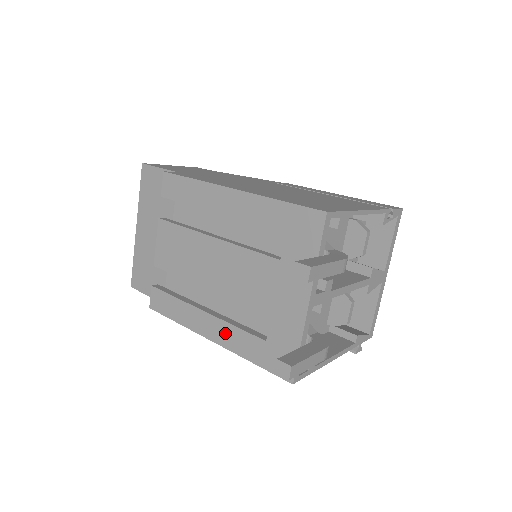
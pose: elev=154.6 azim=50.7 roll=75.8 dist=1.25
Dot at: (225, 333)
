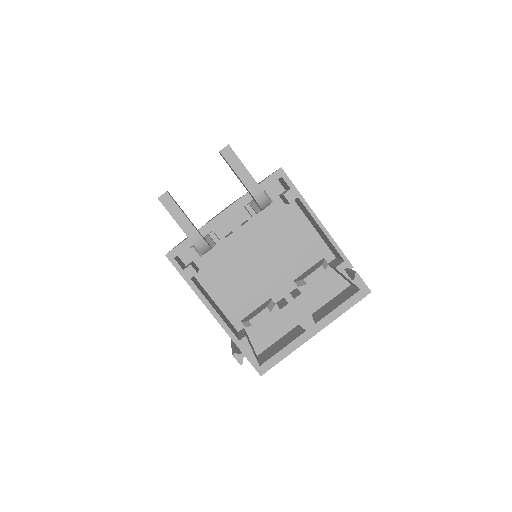
Dot at: occluded
